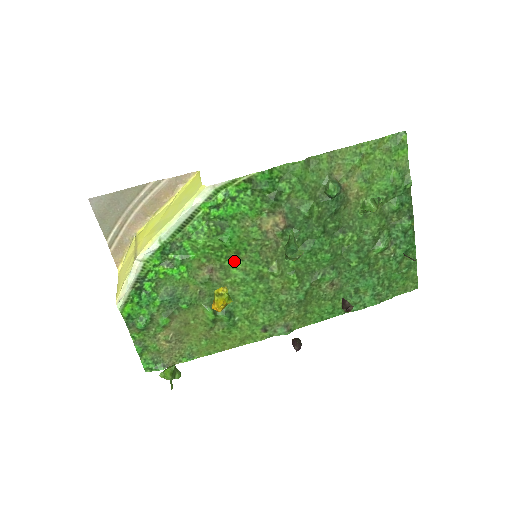
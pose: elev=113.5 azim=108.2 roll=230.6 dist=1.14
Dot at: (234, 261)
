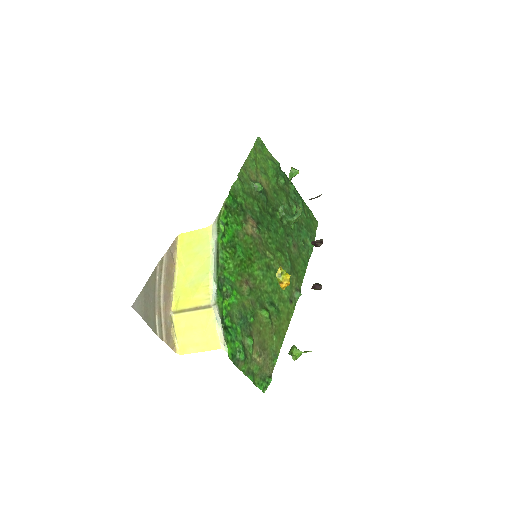
Dot at: (252, 266)
